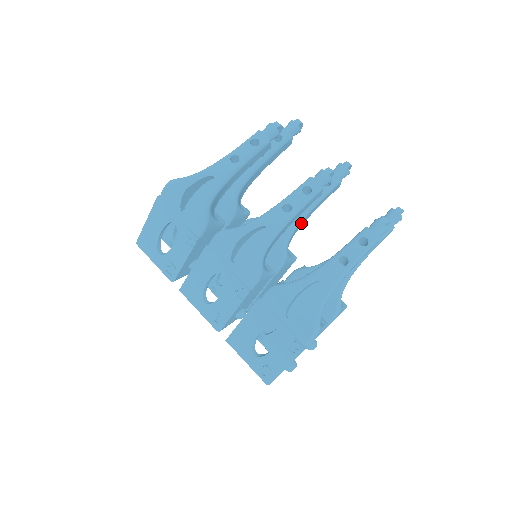
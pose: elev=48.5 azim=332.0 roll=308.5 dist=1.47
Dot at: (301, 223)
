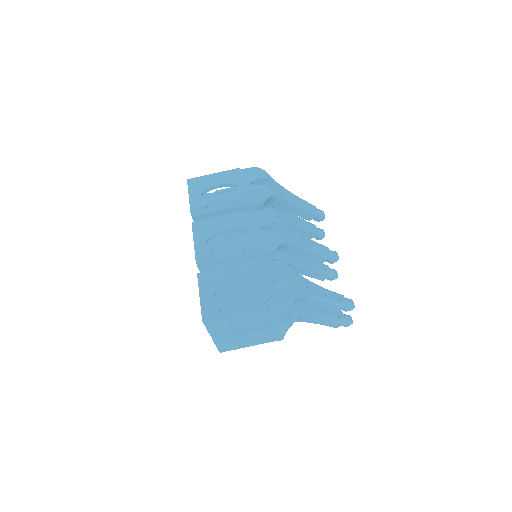
Dot at: (297, 268)
